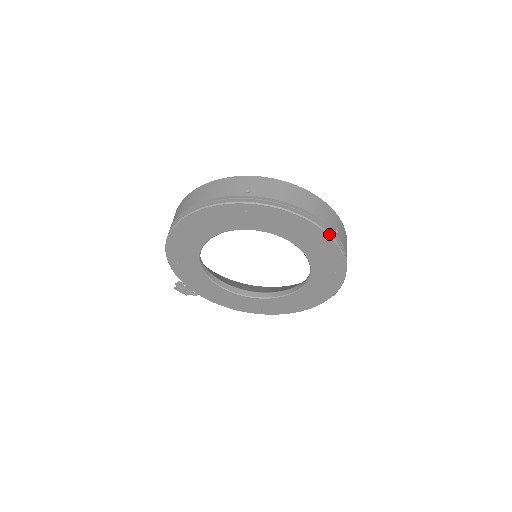
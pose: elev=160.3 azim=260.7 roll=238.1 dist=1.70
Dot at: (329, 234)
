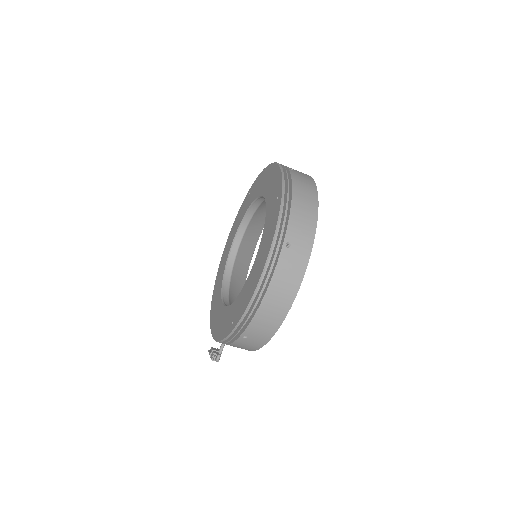
Dot at: (277, 163)
